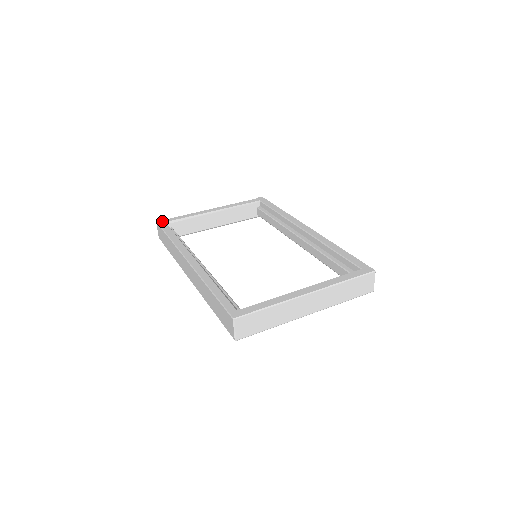
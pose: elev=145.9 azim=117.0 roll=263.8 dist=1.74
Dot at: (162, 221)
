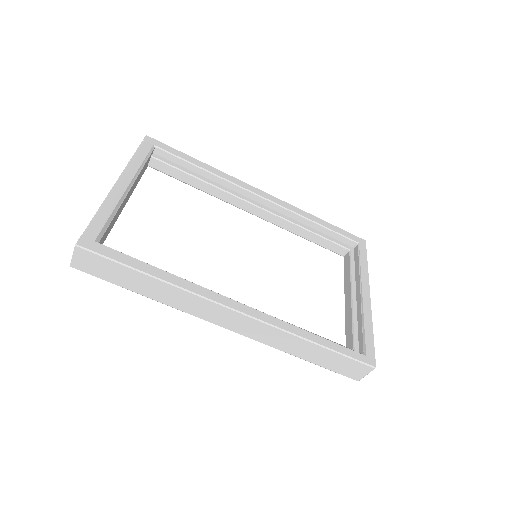
Dot at: (87, 241)
